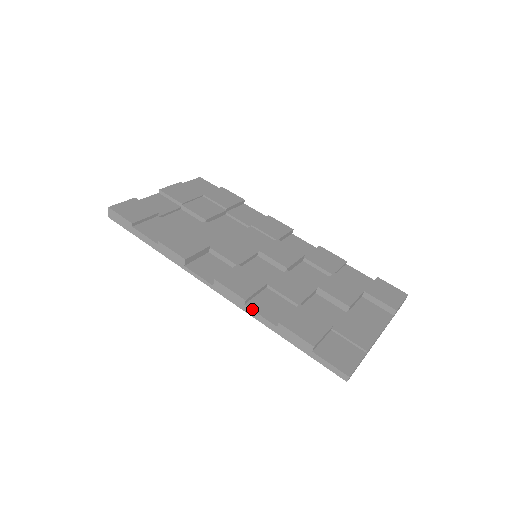
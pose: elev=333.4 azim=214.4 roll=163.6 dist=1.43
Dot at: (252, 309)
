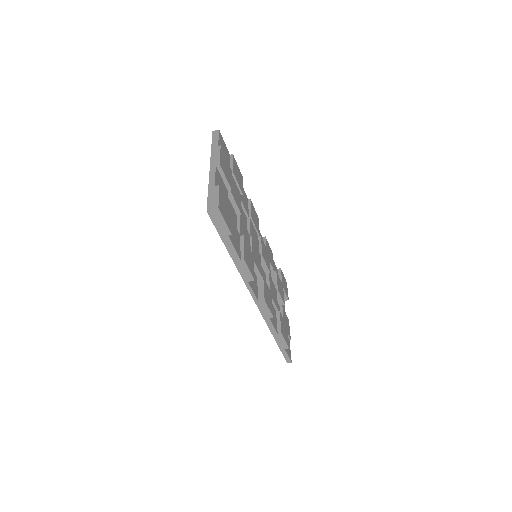
Dot at: (272, 322)
